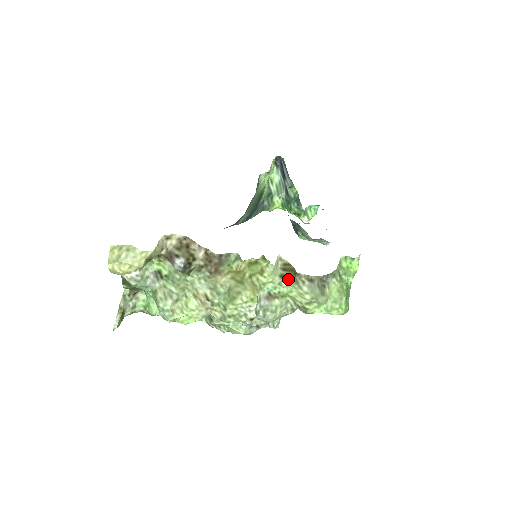
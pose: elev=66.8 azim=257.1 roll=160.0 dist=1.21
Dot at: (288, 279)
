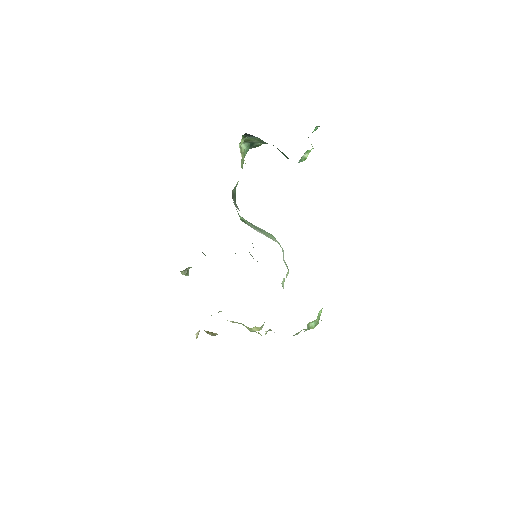
Dot at: occluded
